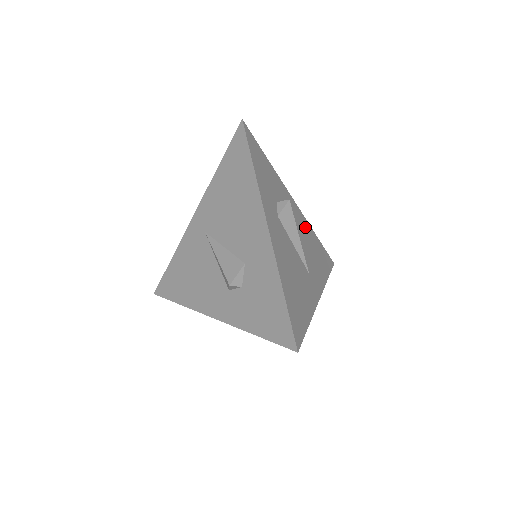
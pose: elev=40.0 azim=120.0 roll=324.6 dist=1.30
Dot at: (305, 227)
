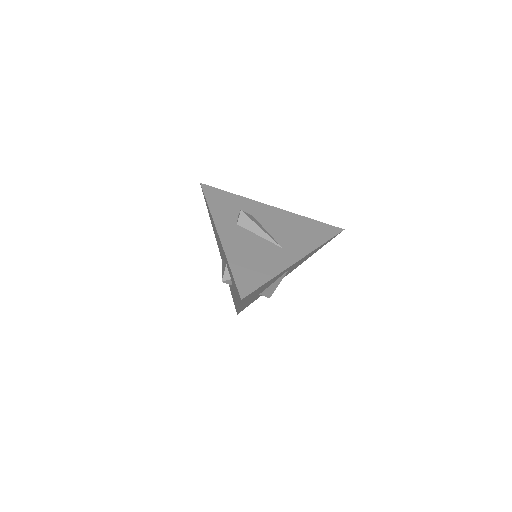
Dot at: (287, 218)
